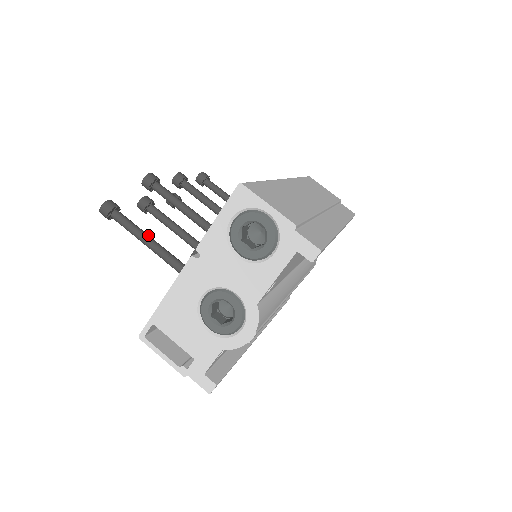
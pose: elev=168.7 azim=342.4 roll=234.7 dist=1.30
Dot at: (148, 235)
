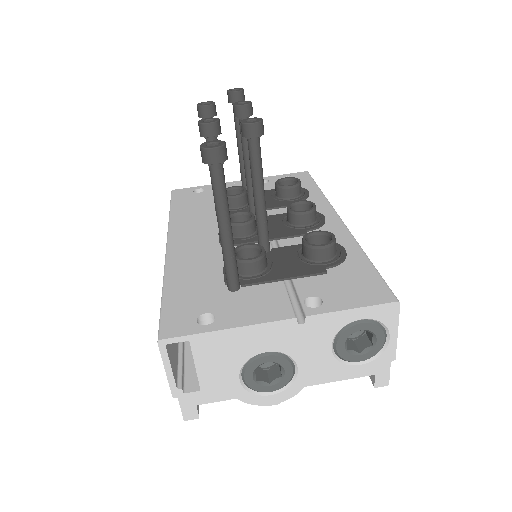
Dot at: occluded
